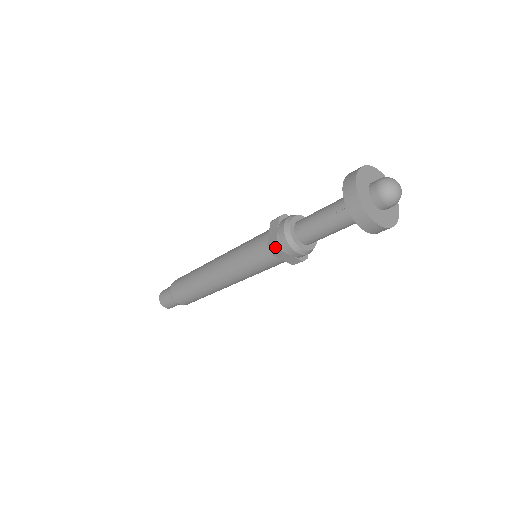
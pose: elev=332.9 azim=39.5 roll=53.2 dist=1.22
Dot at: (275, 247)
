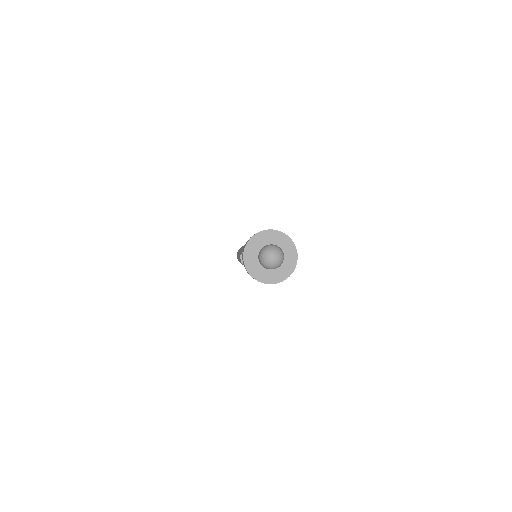
Dot at: (240, 259)
